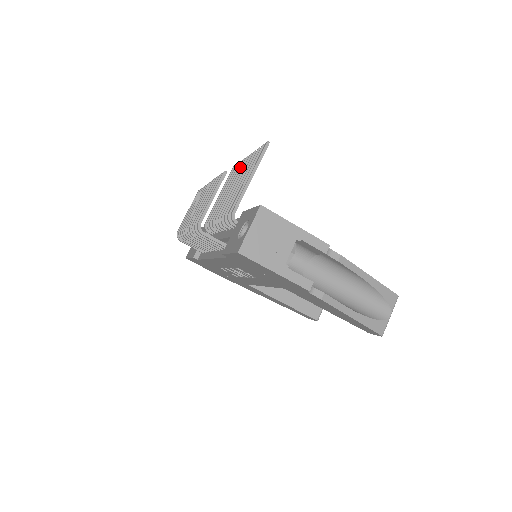
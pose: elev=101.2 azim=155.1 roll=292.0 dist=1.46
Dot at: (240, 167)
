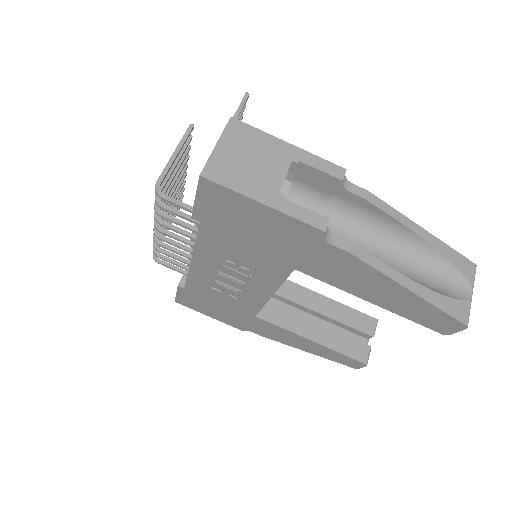
Dot at: occluded
